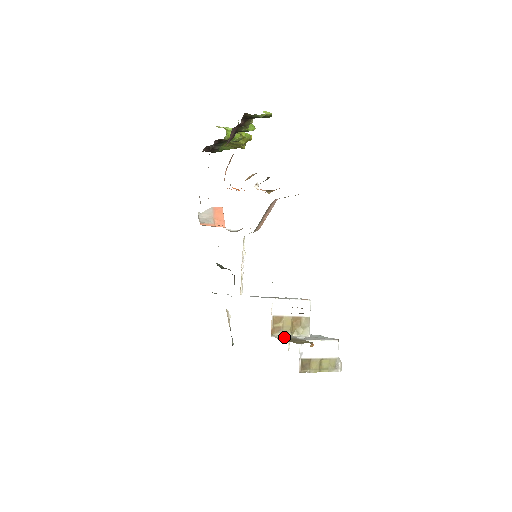
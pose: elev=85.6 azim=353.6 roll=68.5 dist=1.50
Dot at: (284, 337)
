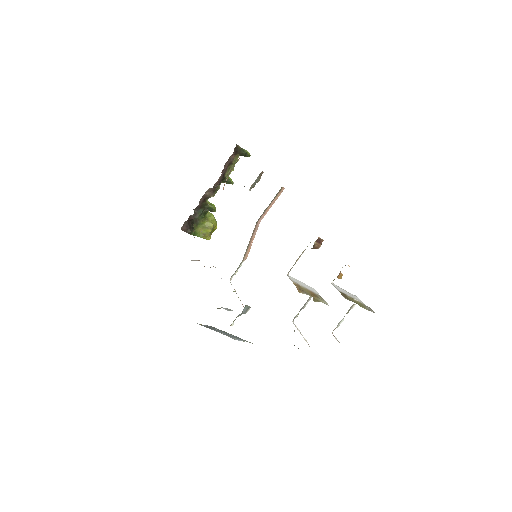
Dot at: occluded
